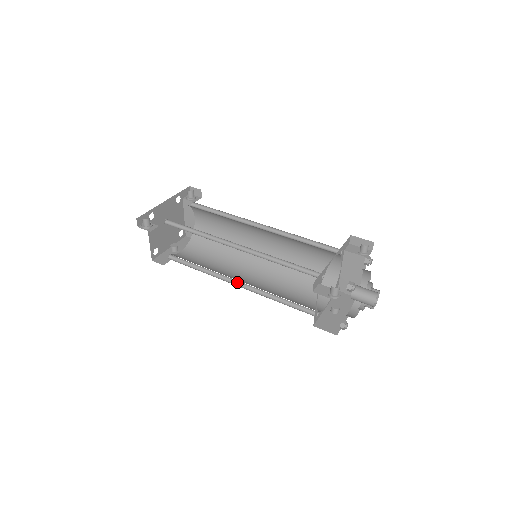
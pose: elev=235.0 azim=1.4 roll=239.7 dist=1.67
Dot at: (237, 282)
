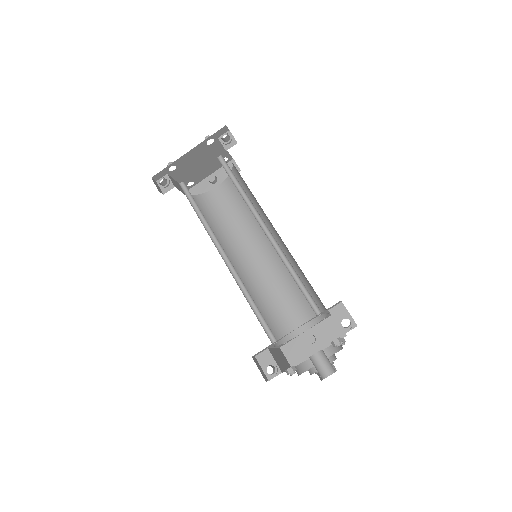
Dot at: (240, 263)
